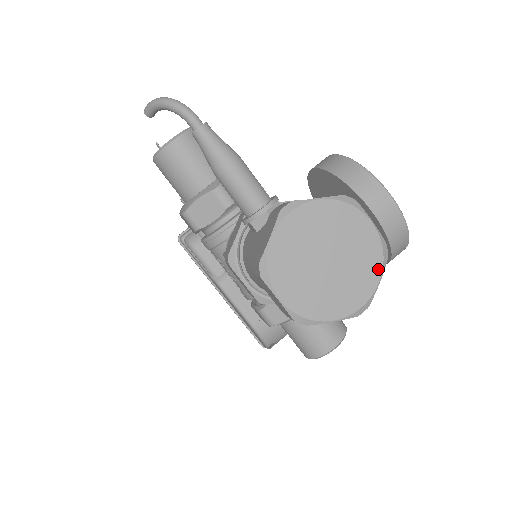
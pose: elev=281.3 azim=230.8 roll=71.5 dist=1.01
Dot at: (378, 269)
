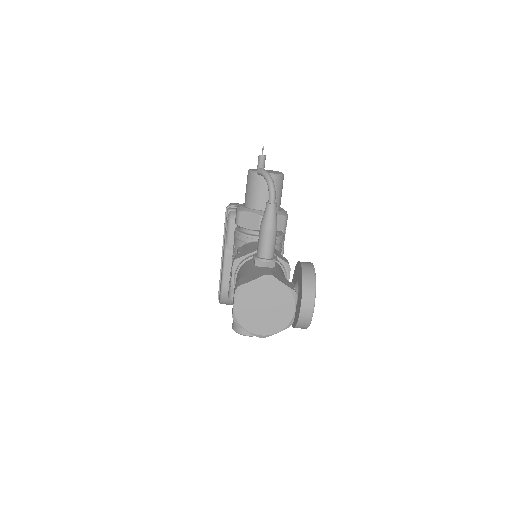
Dot at: (281, 328)
